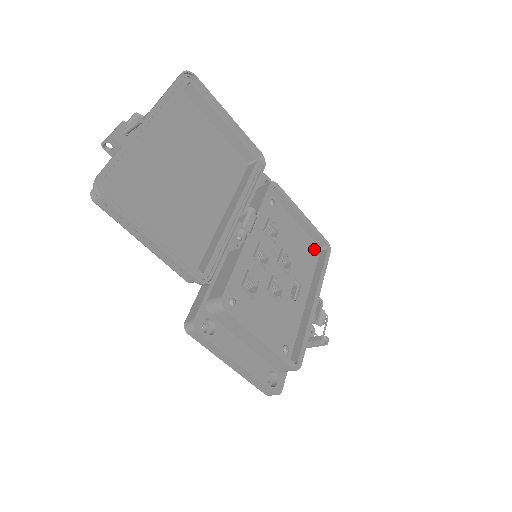
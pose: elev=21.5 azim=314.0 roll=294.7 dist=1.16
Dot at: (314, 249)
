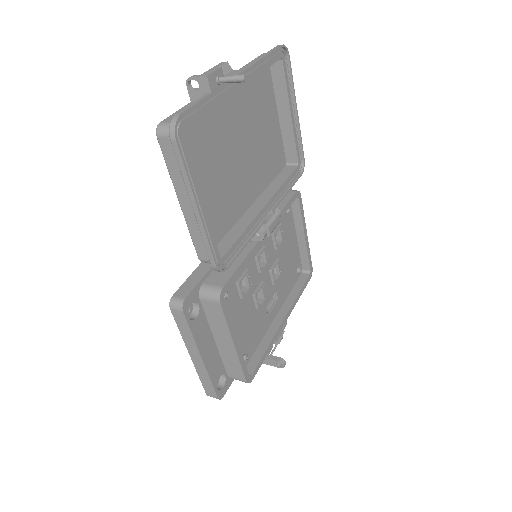
Dot at: (299, 269)
